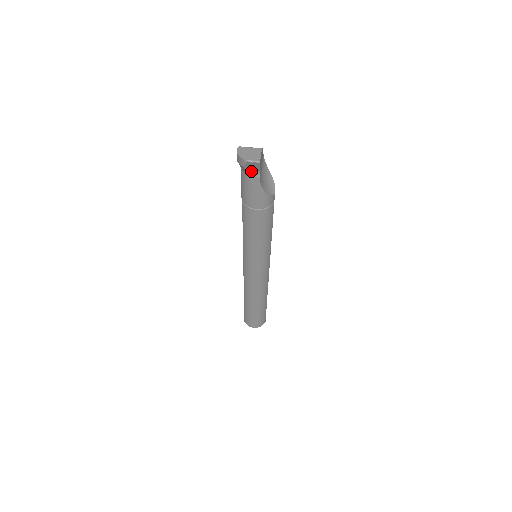
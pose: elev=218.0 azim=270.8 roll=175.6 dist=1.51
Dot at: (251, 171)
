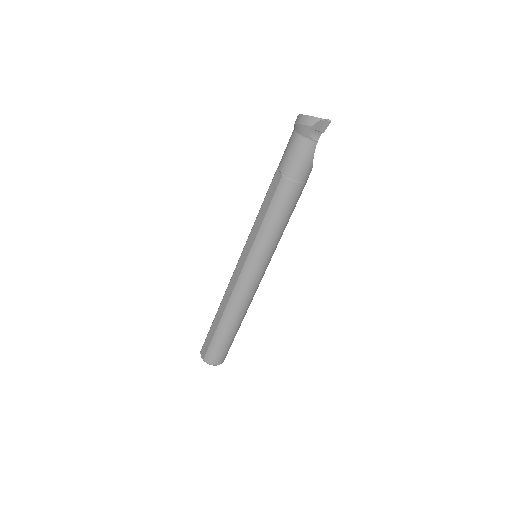
Dot at: (314, 134)
